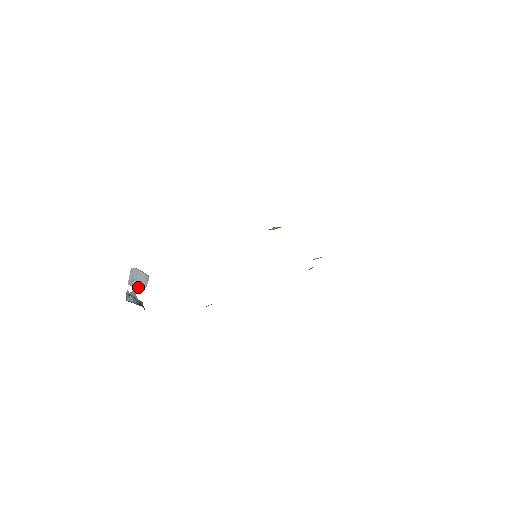
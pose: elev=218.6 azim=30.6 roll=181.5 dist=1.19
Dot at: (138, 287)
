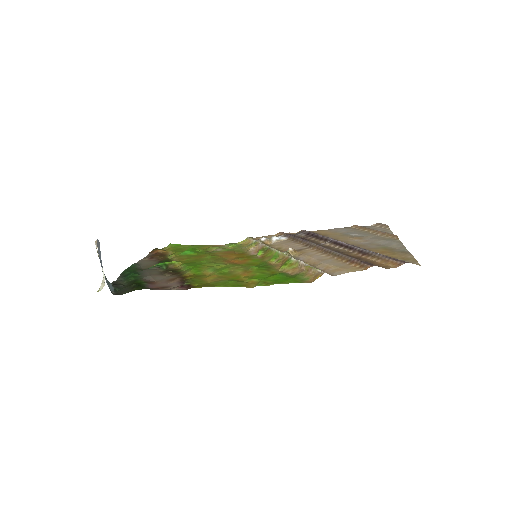
Dot at: occluded
